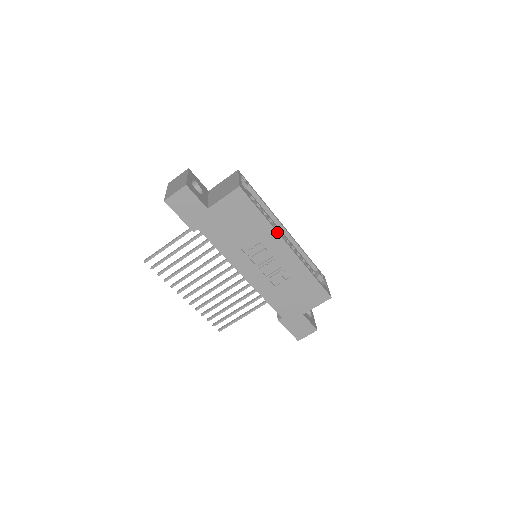
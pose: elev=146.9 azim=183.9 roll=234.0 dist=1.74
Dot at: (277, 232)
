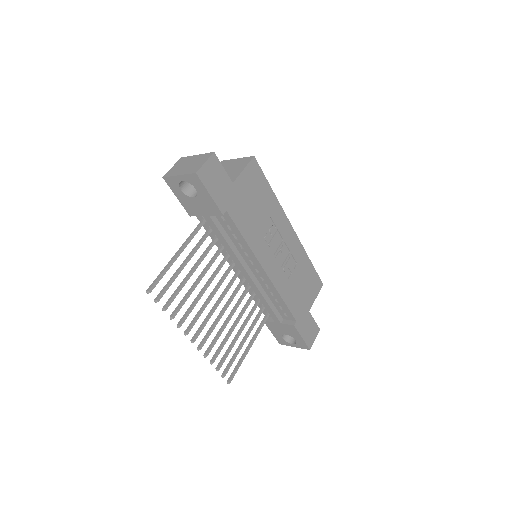
Dot at: (283, 210)
